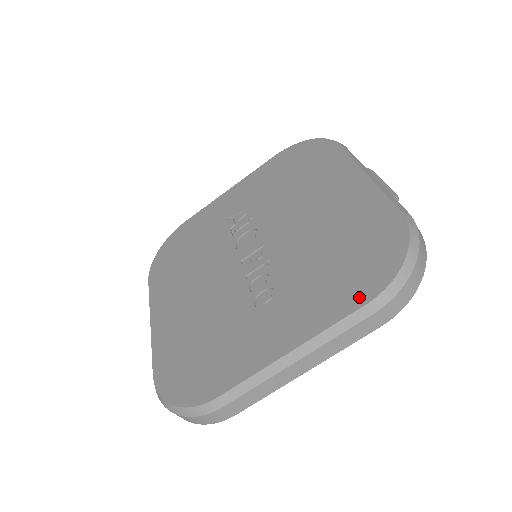
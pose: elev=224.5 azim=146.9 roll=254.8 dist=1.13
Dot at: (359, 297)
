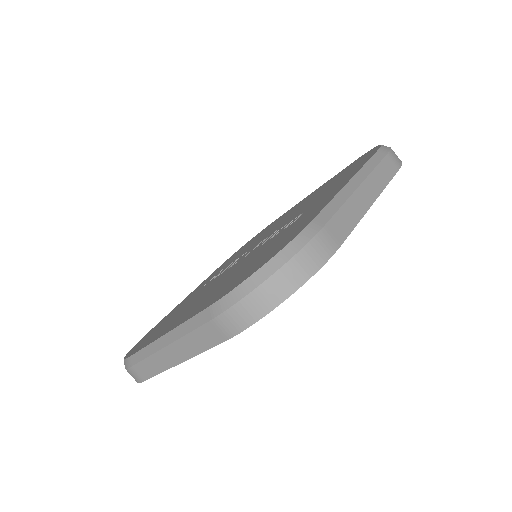
Dot at: occluded
